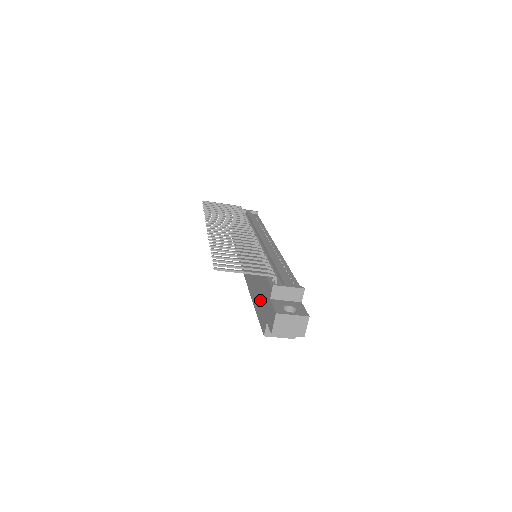
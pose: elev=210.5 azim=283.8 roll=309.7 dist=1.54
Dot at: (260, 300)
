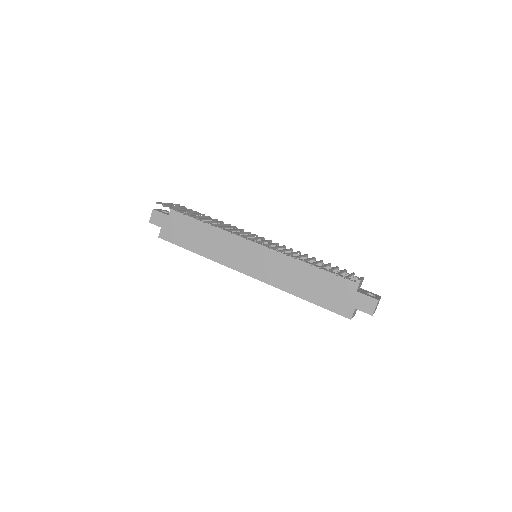
Dot at: (326, 294)
